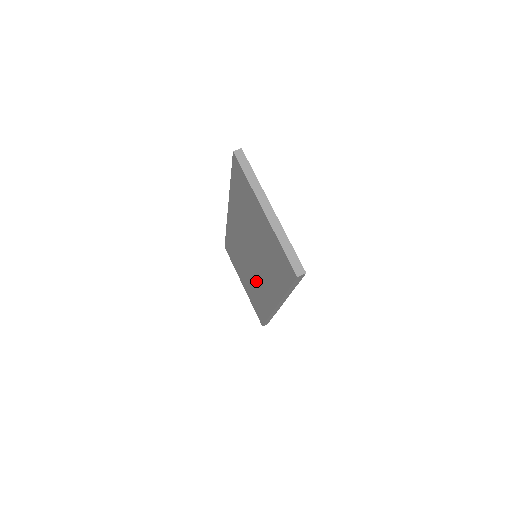
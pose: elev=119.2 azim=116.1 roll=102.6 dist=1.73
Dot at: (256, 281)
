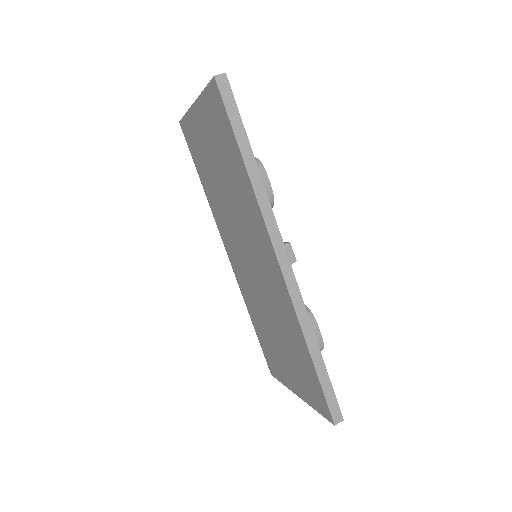
Dot at: (270, 295)
